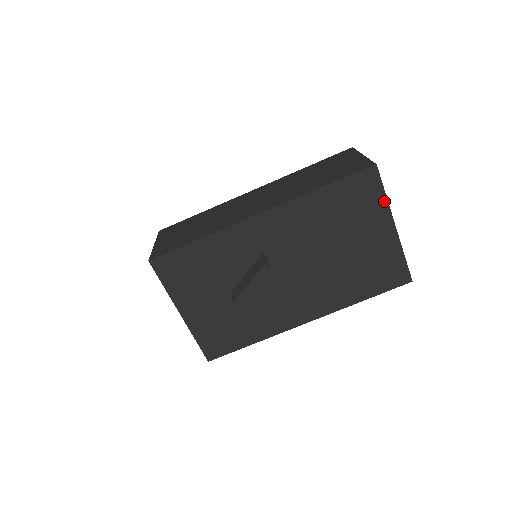
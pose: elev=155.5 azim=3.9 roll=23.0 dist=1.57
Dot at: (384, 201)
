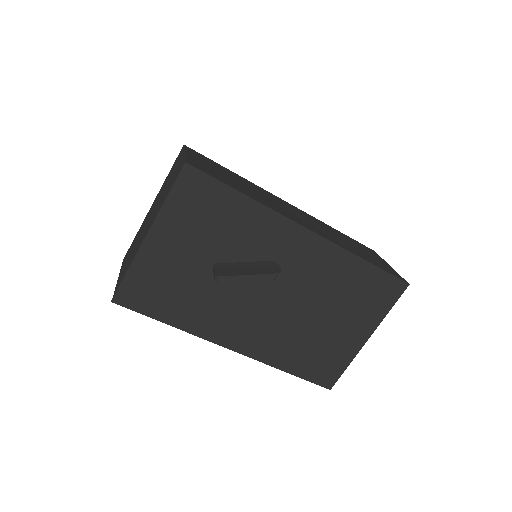
Dot at: (383, 314)
